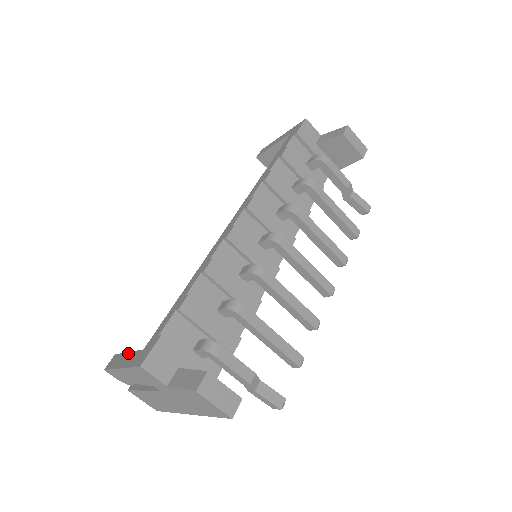
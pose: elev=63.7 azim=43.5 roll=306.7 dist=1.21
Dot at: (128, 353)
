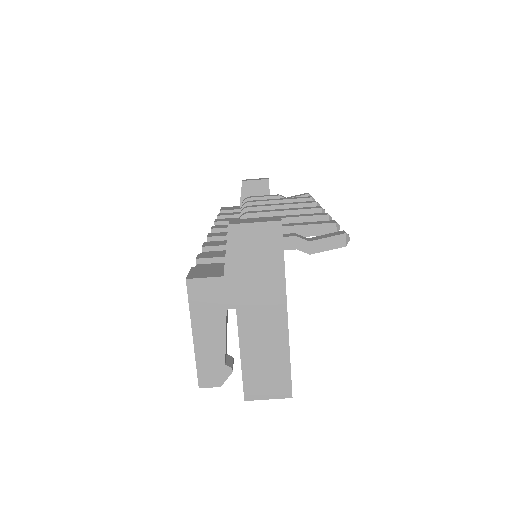
Dot at: occluded
